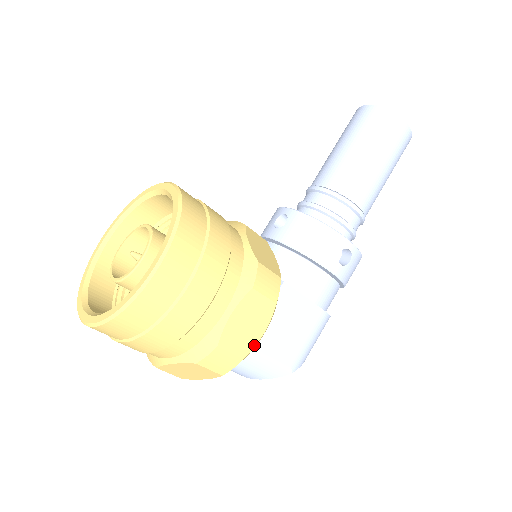
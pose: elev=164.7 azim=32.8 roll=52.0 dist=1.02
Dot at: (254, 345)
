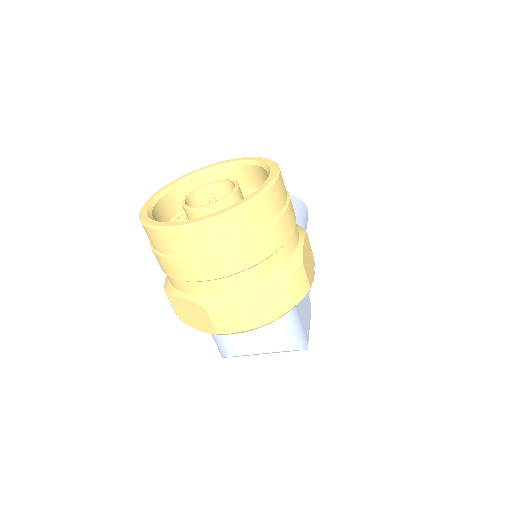
Dot at: (312, 281)
